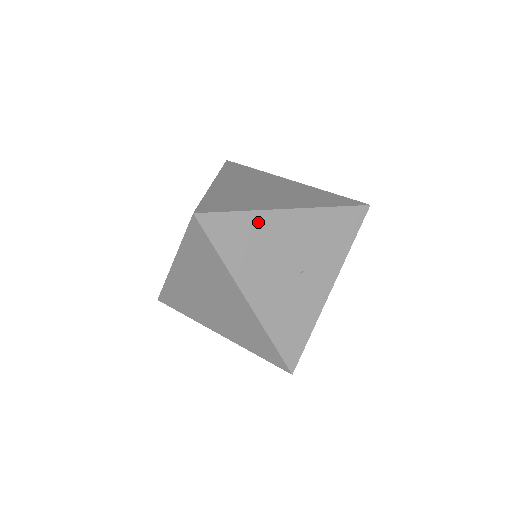
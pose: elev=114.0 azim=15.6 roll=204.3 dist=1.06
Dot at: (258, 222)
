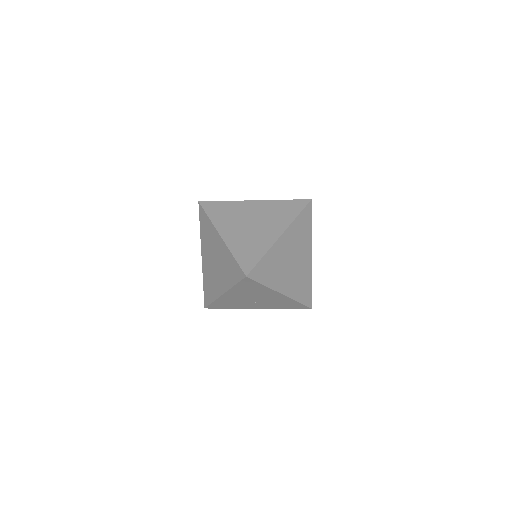
Dot at: (265, 289)
